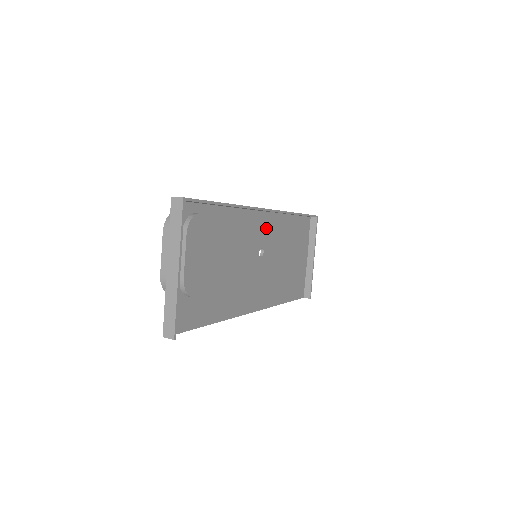
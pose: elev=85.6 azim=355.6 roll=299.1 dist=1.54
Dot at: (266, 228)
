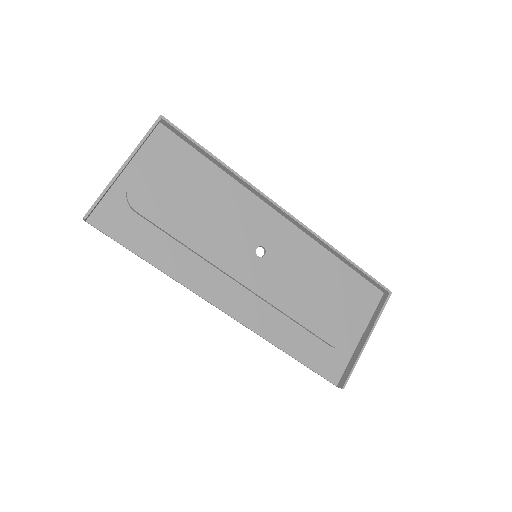
Dot at: (280, 233)
